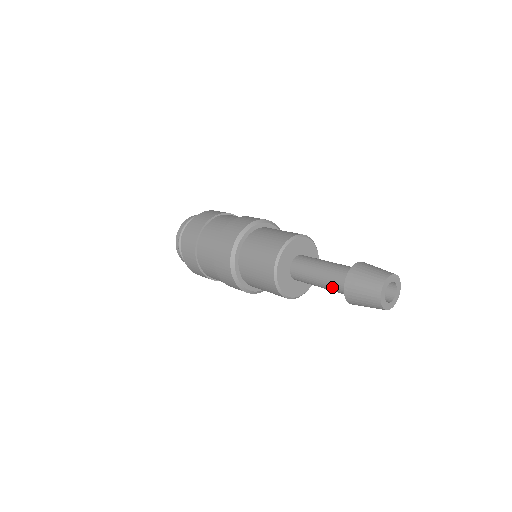
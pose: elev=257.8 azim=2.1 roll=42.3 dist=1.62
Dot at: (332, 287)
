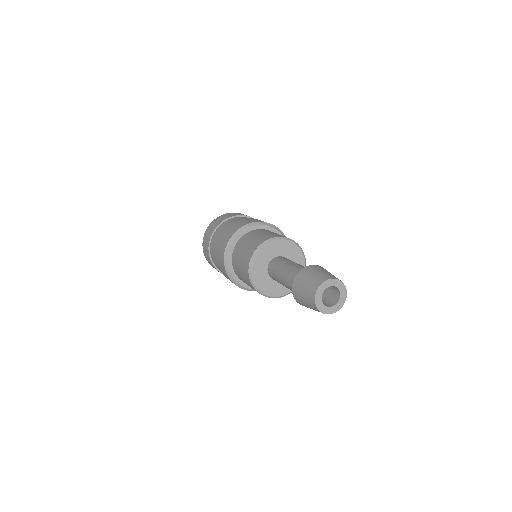
Dot at: (291, 277)
